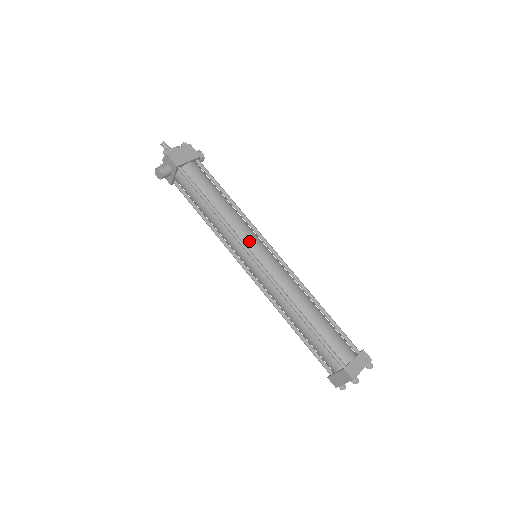
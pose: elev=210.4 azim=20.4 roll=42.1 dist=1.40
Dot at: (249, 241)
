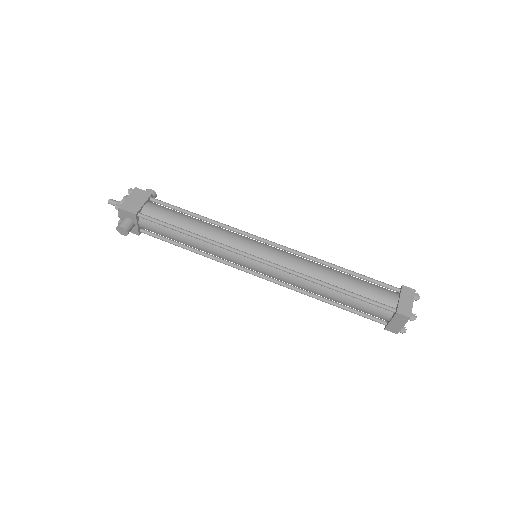
Dot at: (242, 246)
